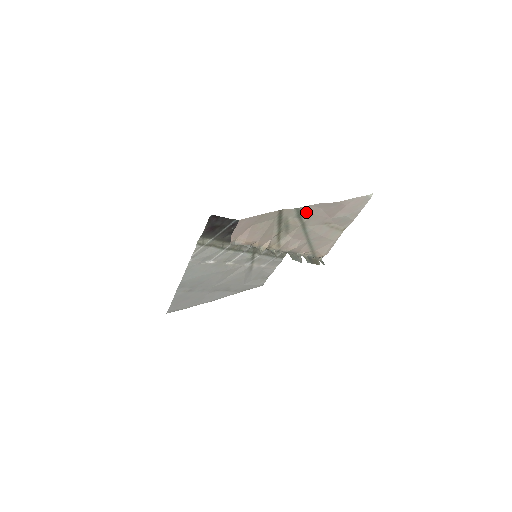
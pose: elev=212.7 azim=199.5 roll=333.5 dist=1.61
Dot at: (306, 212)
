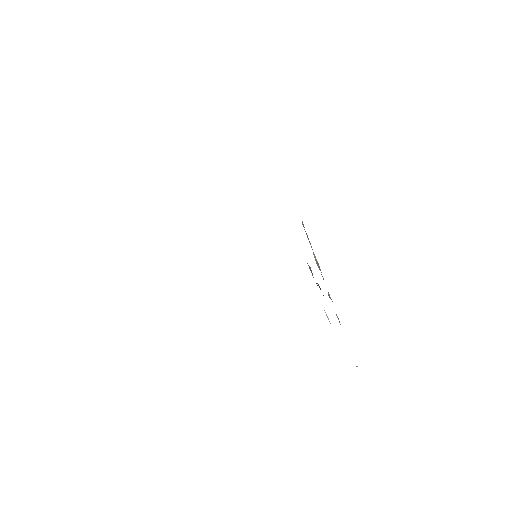
Dot at: occluded
